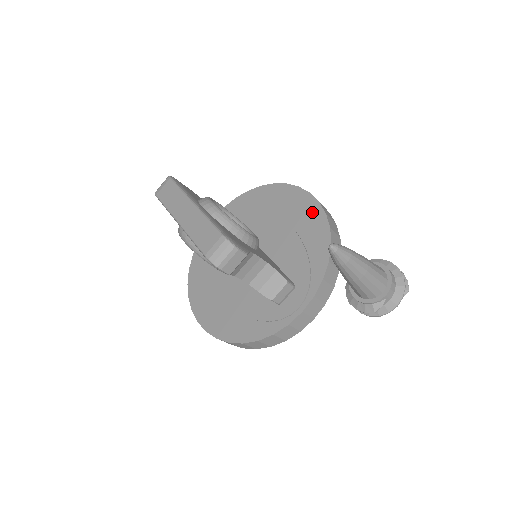
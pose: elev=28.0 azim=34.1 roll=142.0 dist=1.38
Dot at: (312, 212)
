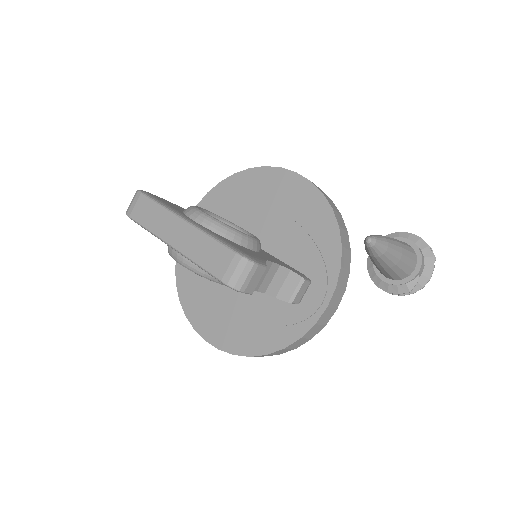
Dot at: (306, 194)
